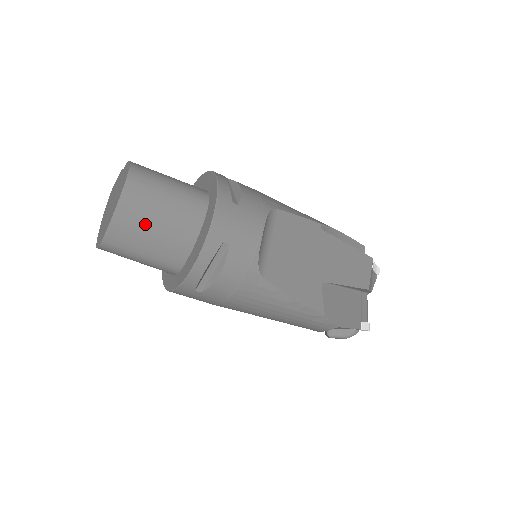
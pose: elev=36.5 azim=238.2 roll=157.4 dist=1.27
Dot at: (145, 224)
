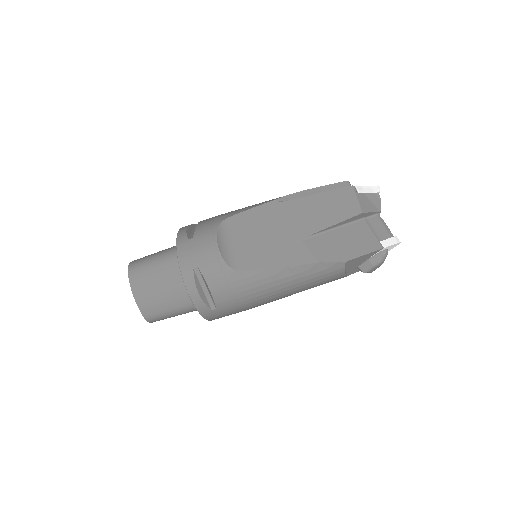
Dot at: (154, 291)
